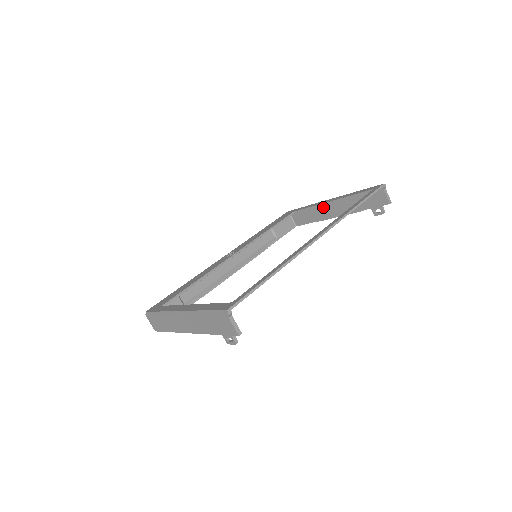
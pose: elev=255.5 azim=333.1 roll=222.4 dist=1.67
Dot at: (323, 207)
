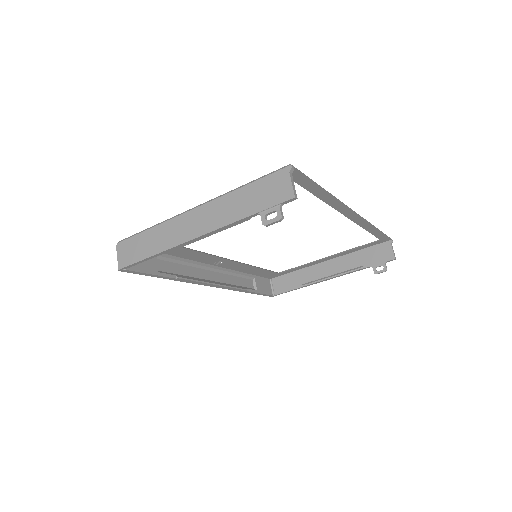
Dot at: (315, 269)
